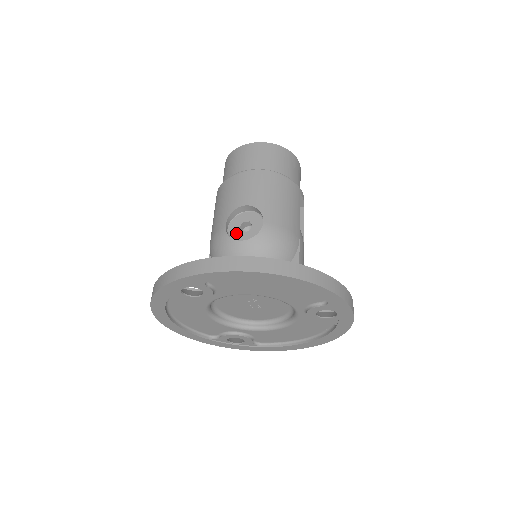
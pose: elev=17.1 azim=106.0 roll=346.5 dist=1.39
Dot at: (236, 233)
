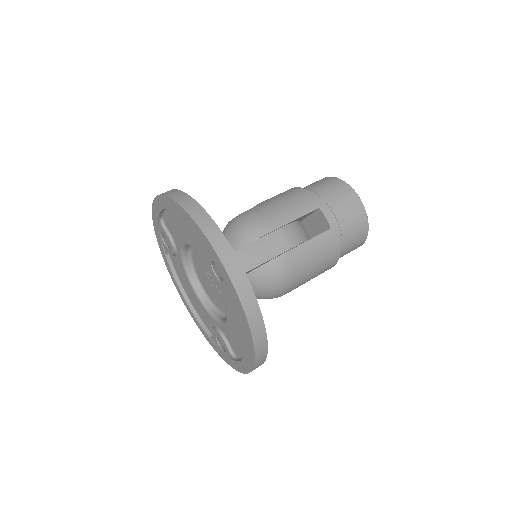
Dot at: occluded
